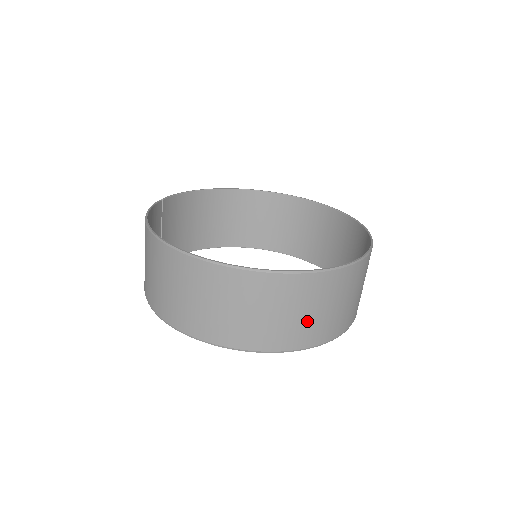
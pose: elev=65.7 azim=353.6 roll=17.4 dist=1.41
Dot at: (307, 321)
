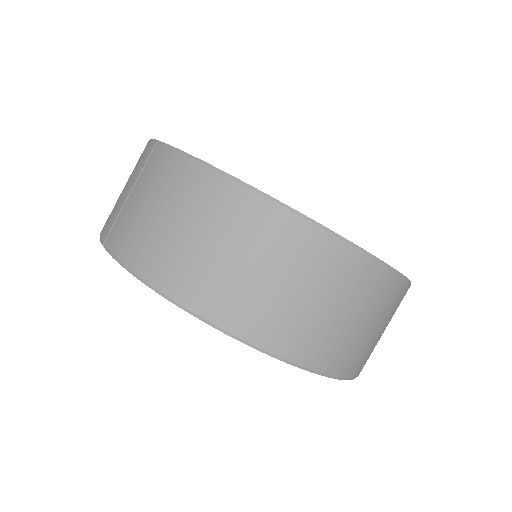
Dot at: occluded
